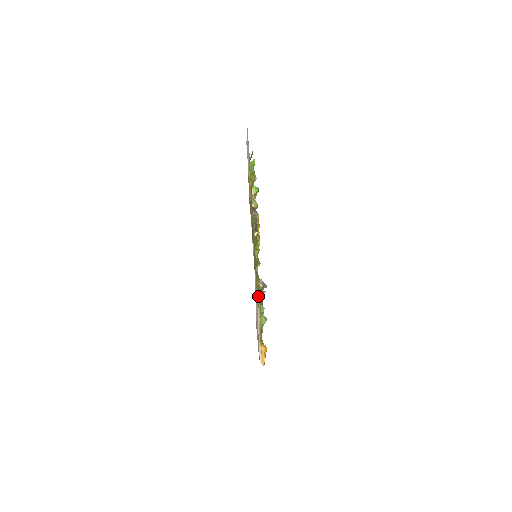
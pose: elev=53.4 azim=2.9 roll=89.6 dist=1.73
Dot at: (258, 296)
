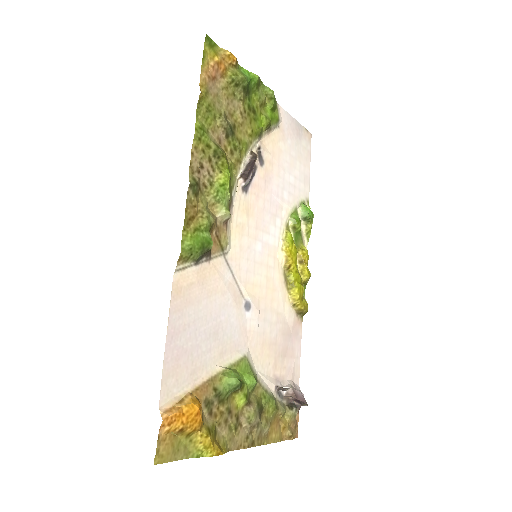
Dot at: (191, 233)
